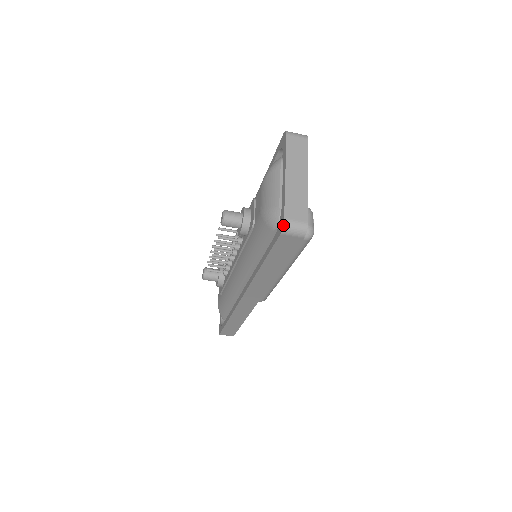
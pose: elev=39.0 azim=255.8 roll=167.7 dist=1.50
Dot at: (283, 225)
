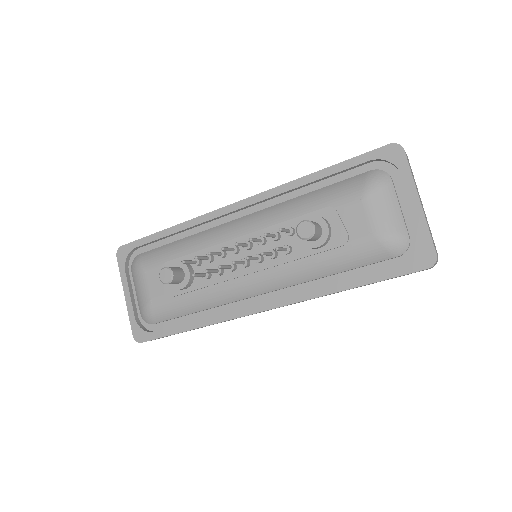
Dot at: (436, 261)
